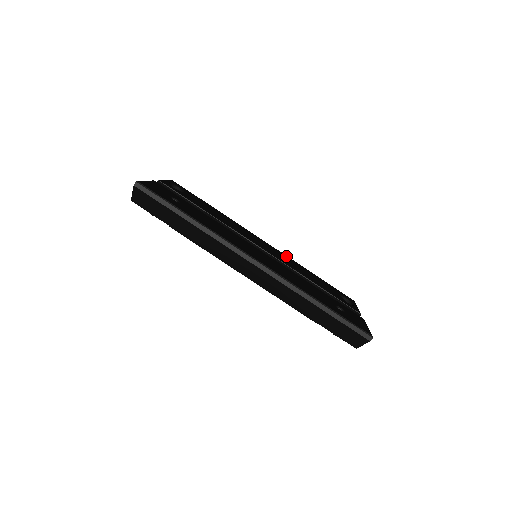
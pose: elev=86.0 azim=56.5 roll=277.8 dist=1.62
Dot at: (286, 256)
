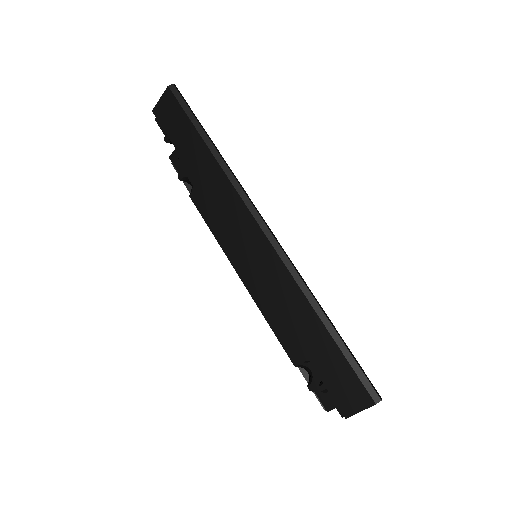
Dot at: occluded
